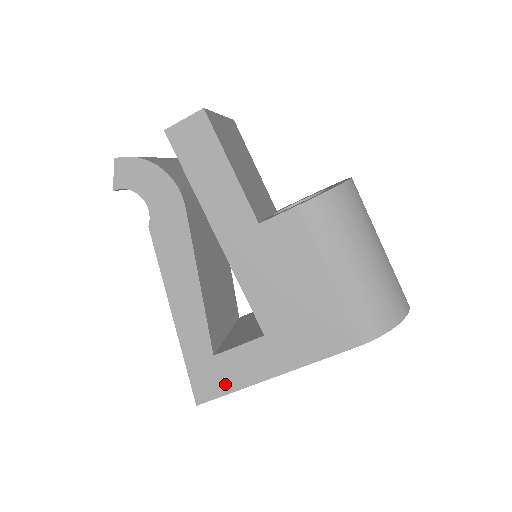
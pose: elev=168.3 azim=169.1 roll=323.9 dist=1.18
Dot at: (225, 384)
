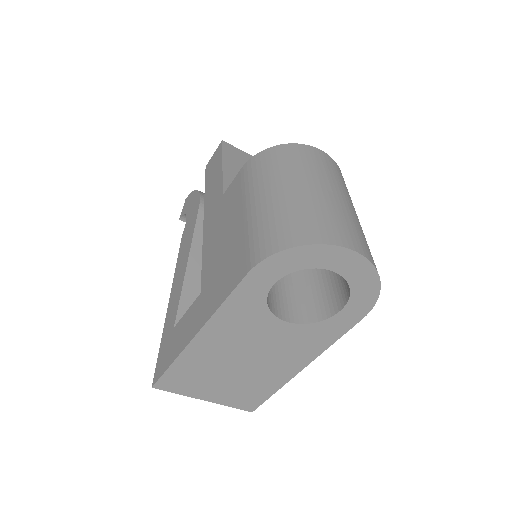
Dot at: (170, 357)
